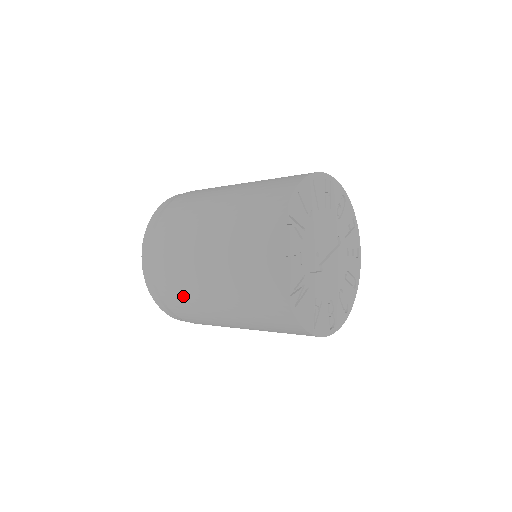
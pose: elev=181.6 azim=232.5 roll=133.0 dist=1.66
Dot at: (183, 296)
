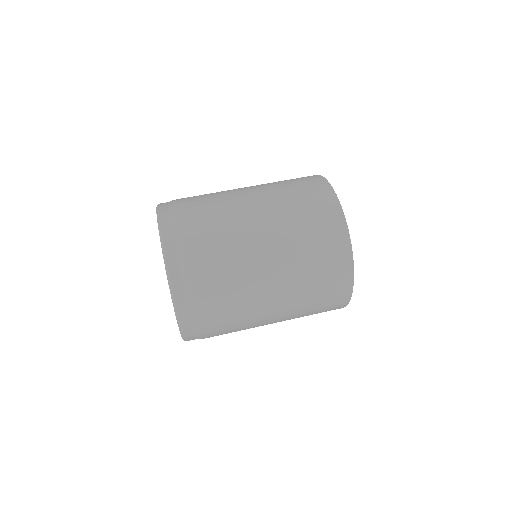
Dot at: occluded
